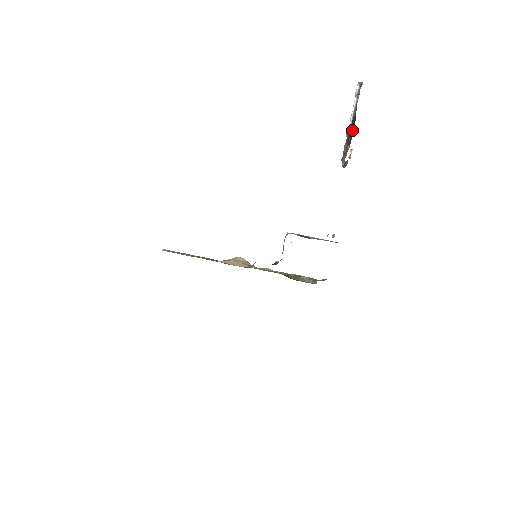
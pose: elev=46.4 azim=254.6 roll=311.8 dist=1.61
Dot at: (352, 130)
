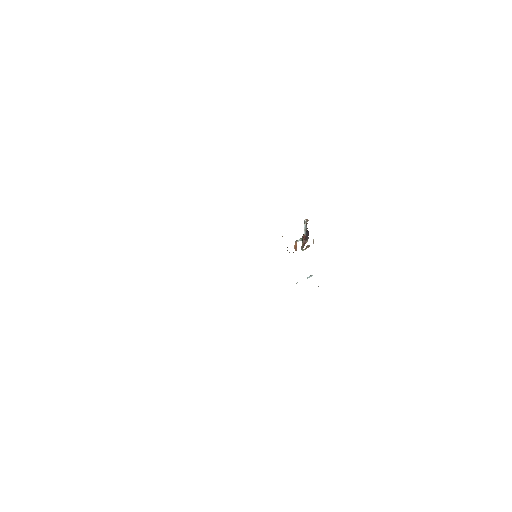
Dot at: (308, 235)
